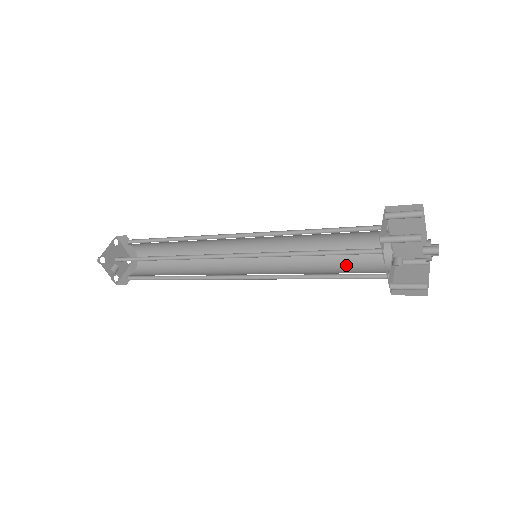
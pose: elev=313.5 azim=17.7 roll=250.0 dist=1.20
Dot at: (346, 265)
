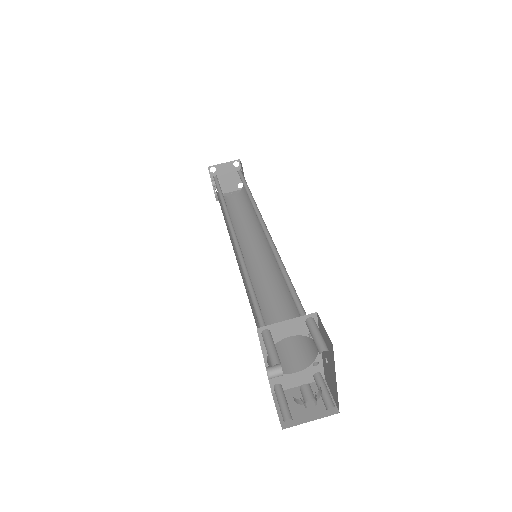
Dot at: occluded
